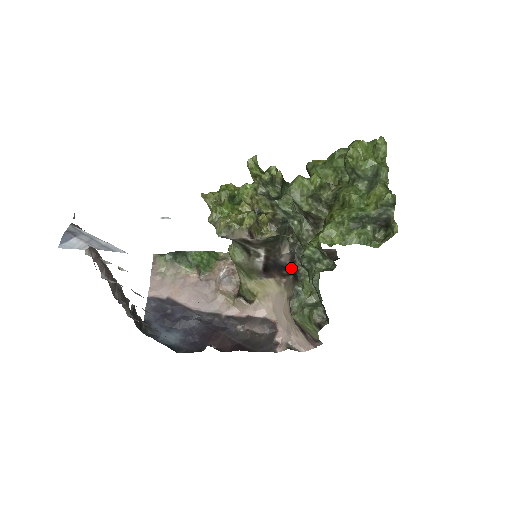
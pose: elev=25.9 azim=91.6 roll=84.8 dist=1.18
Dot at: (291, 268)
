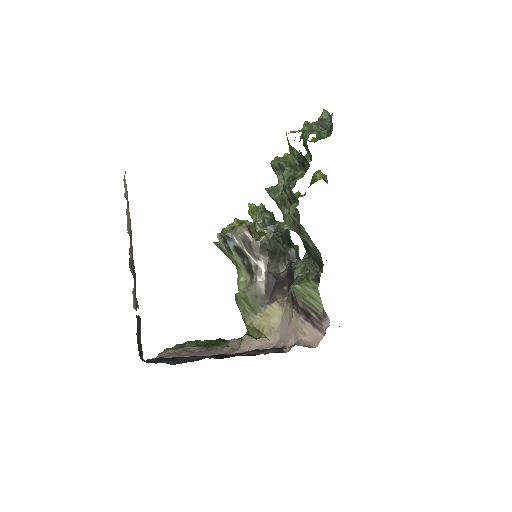
Dot at: (289, 275)
